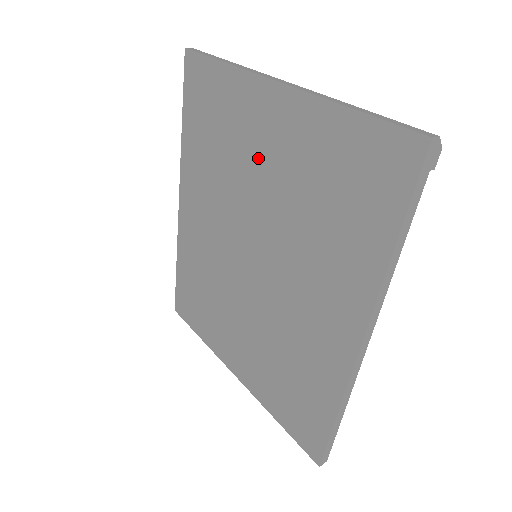
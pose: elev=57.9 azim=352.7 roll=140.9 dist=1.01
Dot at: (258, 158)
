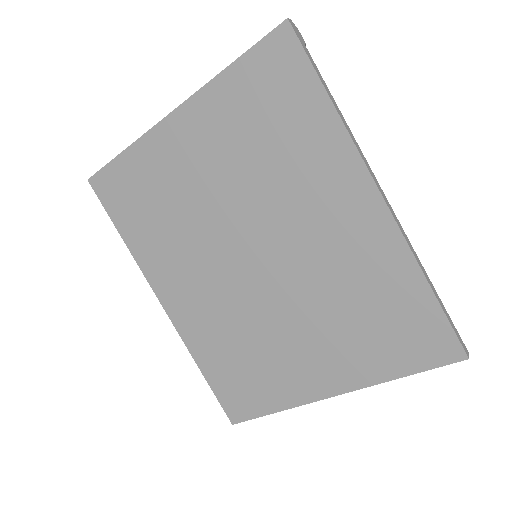
Dot at: (198, 177)
